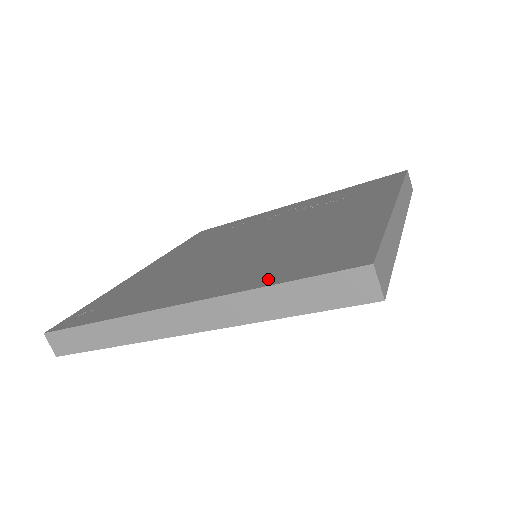
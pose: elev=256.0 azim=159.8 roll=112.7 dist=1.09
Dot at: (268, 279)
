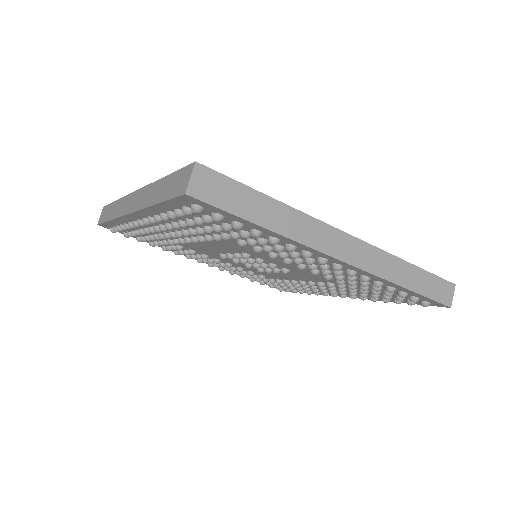
Dot at: occluded
